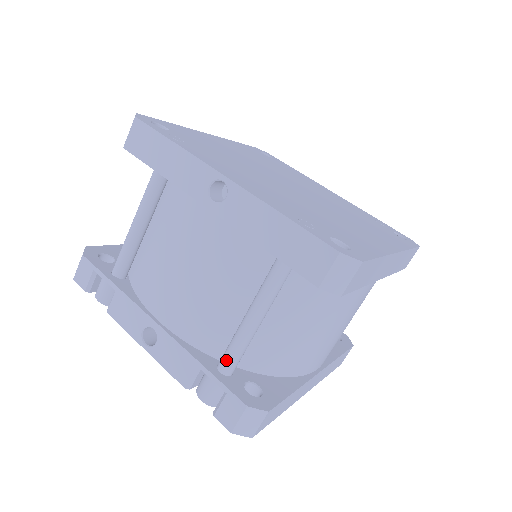
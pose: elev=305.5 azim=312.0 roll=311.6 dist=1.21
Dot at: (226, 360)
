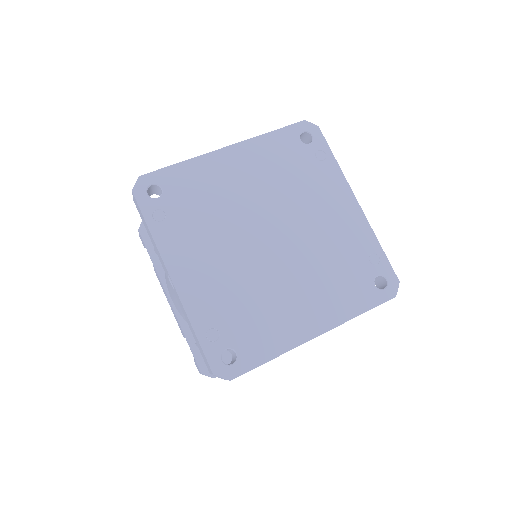
Dot at: occluded
